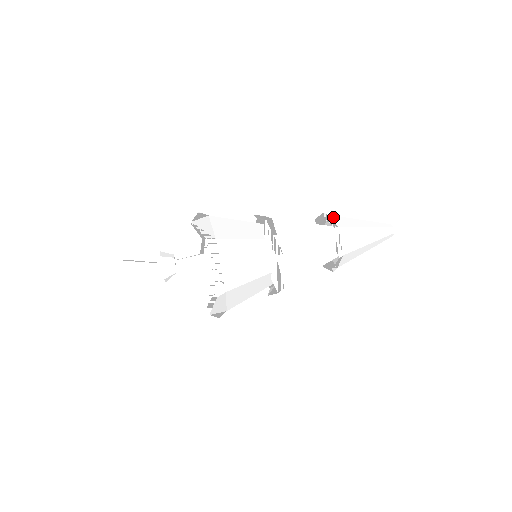
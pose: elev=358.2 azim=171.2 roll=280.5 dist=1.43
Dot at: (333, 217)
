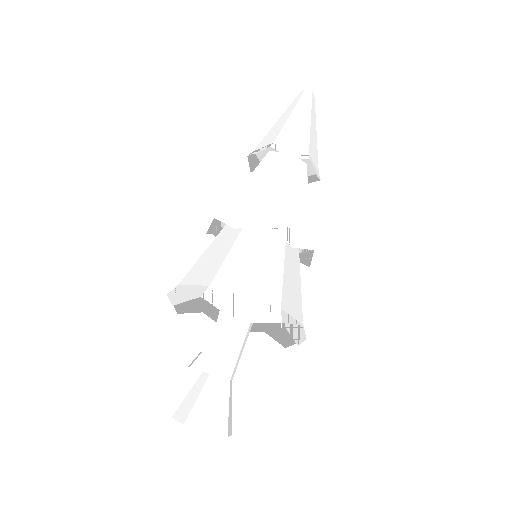
Dot at: occluded
